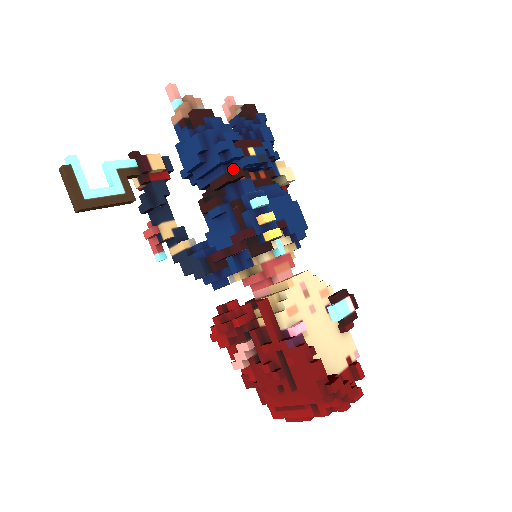
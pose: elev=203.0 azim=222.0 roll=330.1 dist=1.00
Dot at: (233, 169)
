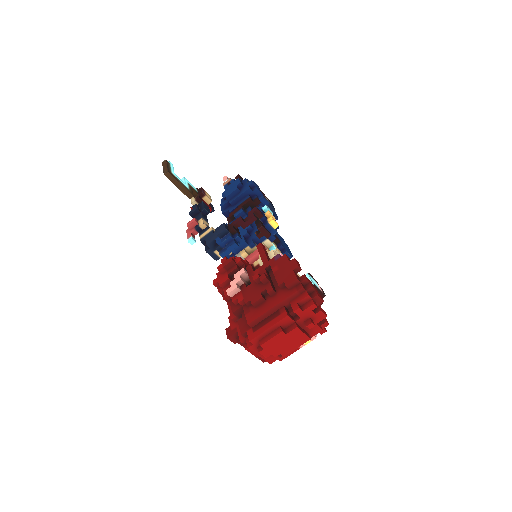
Dot at: (255, 198)
